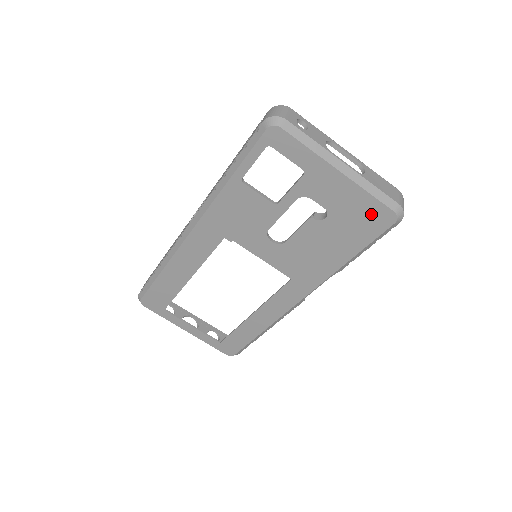
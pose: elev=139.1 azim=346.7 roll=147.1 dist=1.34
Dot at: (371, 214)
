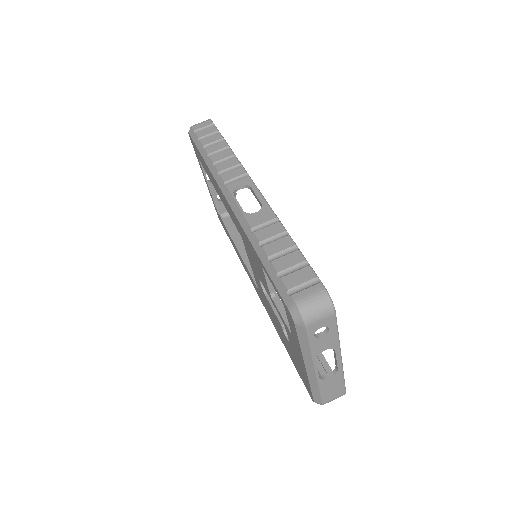
Dot at: (305, 381)
